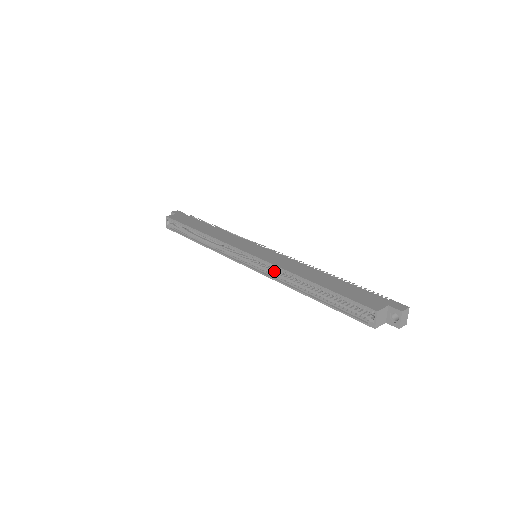
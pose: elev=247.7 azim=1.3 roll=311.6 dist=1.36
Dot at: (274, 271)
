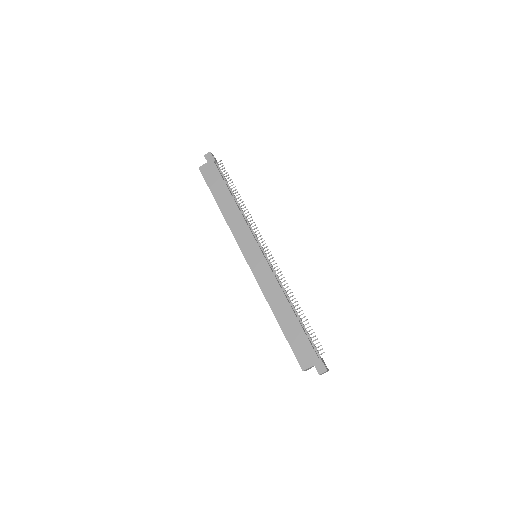
Dot at: occluded
